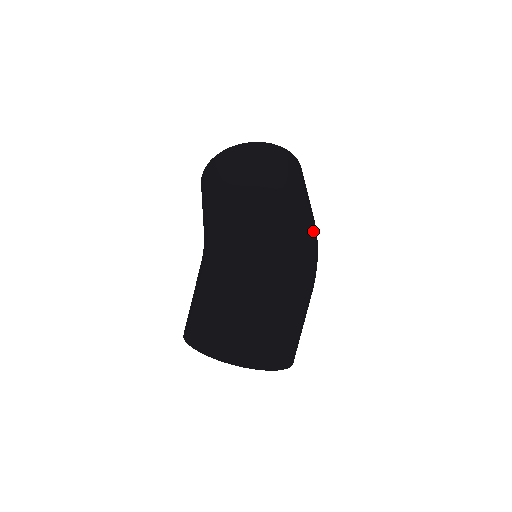
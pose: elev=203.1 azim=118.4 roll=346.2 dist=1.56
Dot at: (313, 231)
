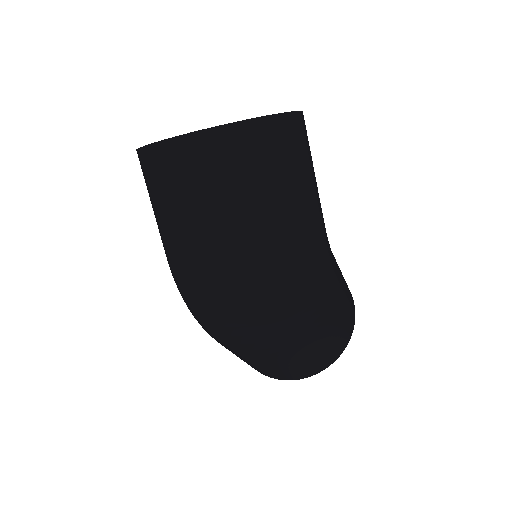
Dot at: (277, 281)
